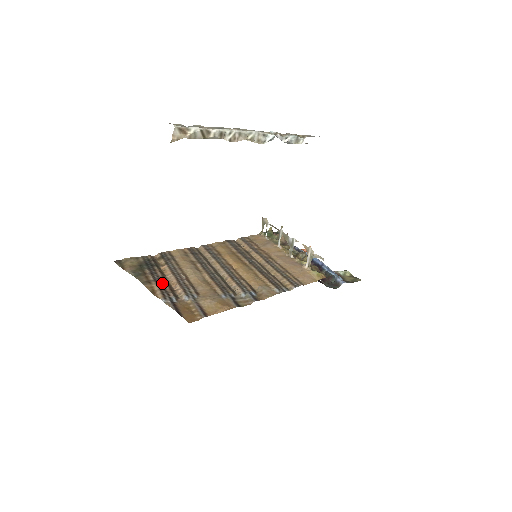
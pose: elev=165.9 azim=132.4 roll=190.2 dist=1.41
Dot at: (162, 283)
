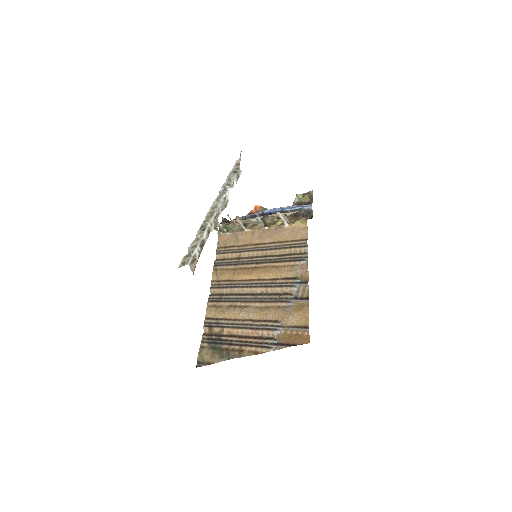
Dot at: (248, 342)
